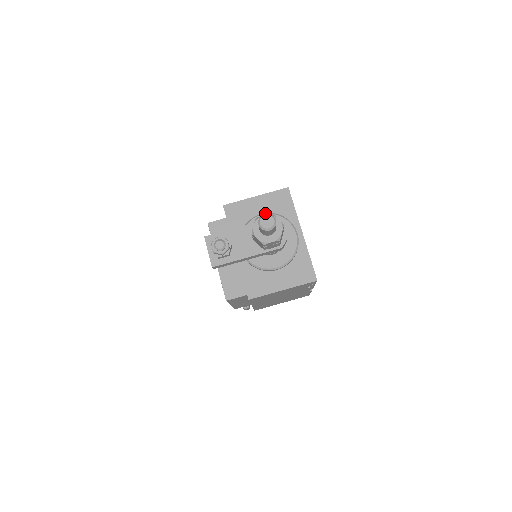
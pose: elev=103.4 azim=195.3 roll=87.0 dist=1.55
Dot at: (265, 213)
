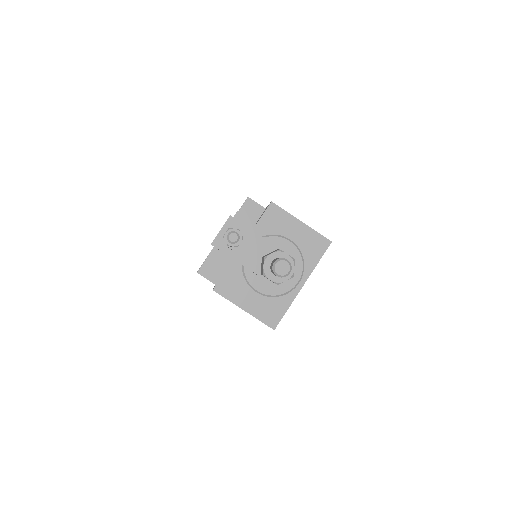
Dot at: (294, 242)
